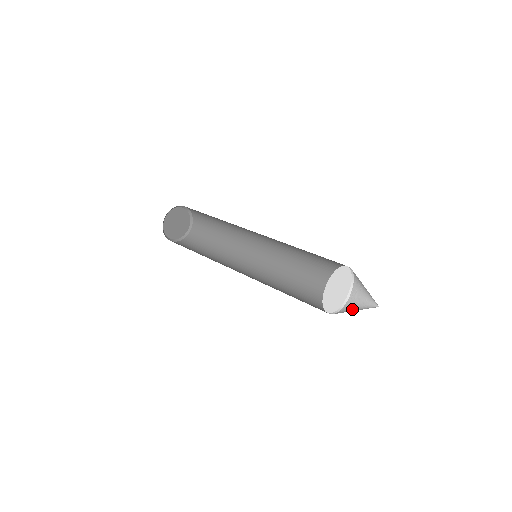
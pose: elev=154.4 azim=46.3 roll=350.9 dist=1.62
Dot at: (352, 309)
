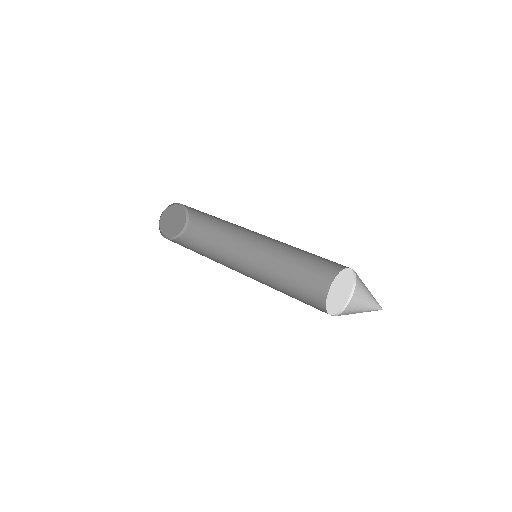
Dot at: occluded
